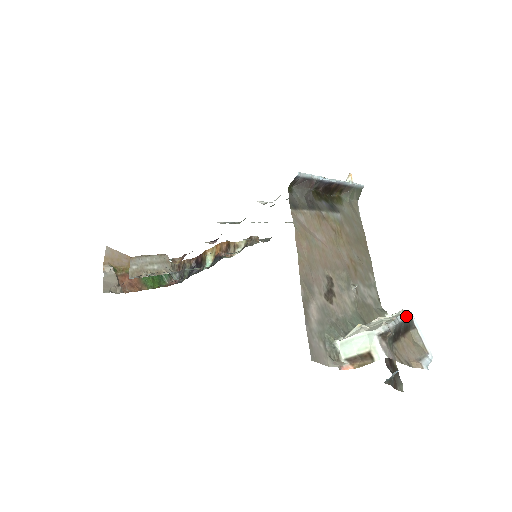
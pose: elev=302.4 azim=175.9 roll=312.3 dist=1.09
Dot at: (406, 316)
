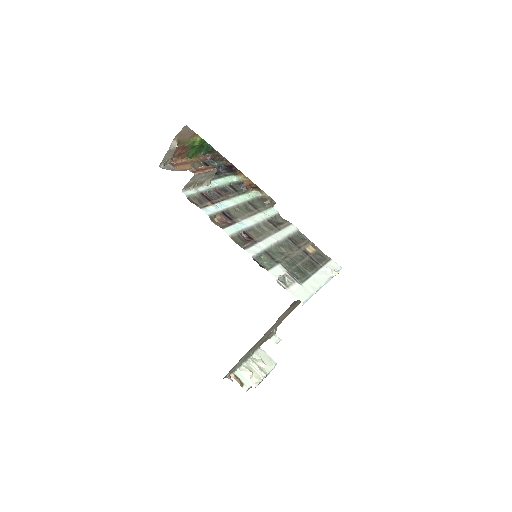
Dot at: occluded
